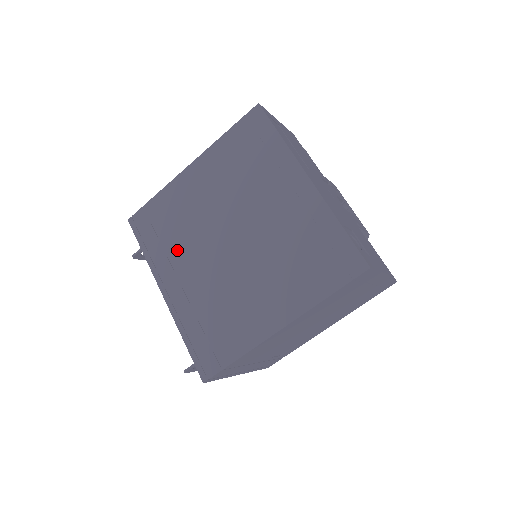
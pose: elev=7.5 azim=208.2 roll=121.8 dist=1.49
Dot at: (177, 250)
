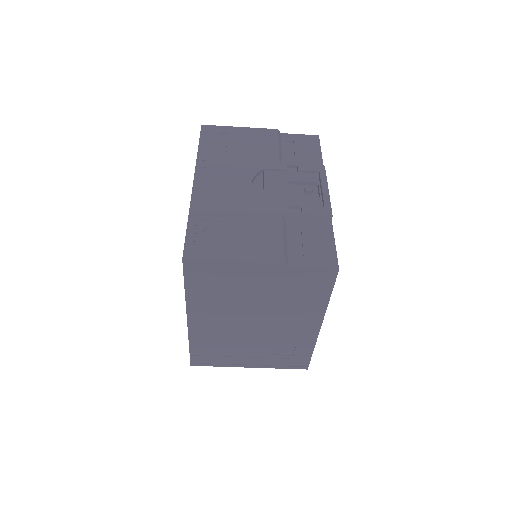
Dot at: occluded
